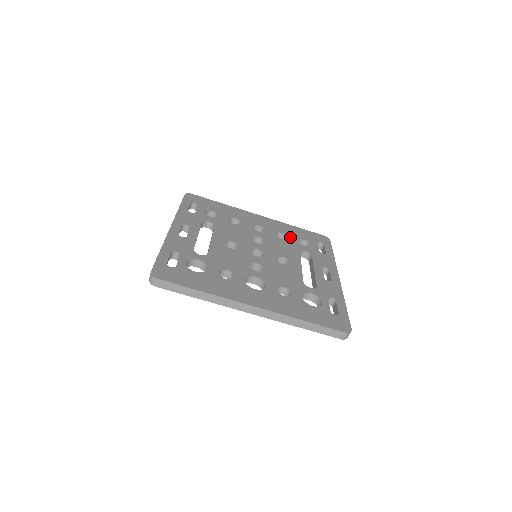
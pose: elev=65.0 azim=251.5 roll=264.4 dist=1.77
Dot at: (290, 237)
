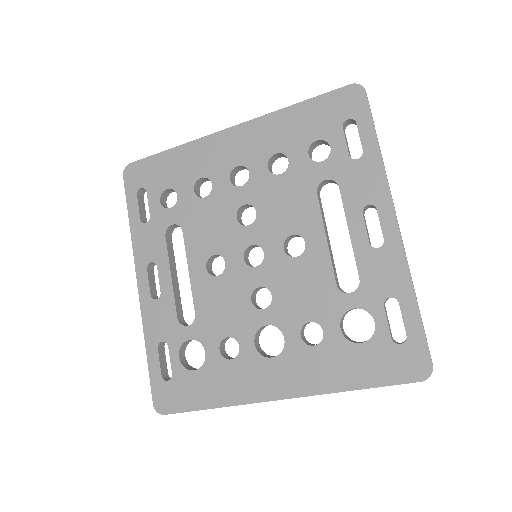
Dot at: (292, 155)
